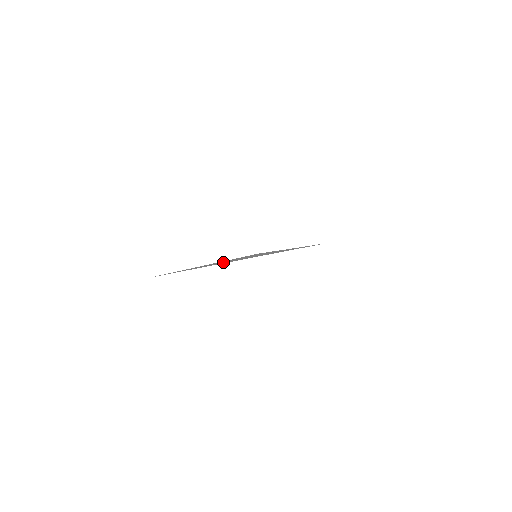
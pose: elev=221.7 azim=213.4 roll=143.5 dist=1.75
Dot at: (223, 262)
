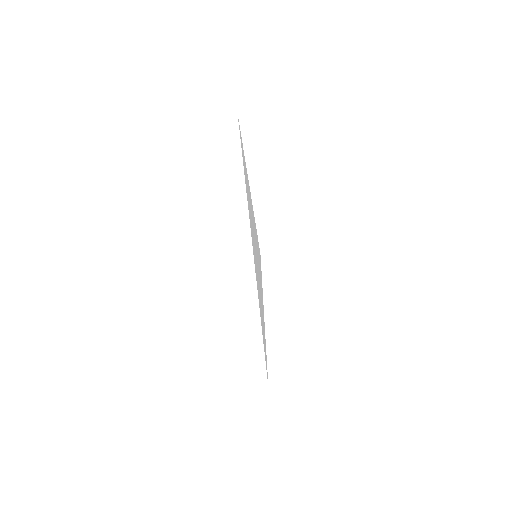
Dot at: (250, 208)
